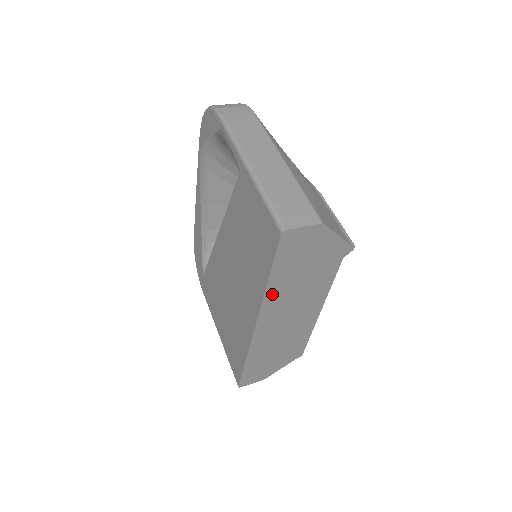
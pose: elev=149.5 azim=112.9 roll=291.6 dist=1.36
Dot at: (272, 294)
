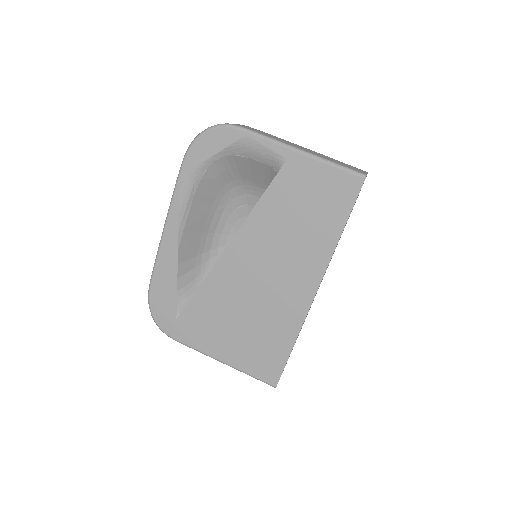
Dot at: occluded
